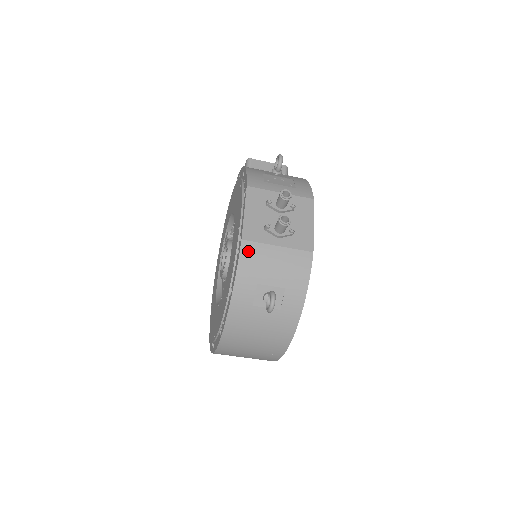
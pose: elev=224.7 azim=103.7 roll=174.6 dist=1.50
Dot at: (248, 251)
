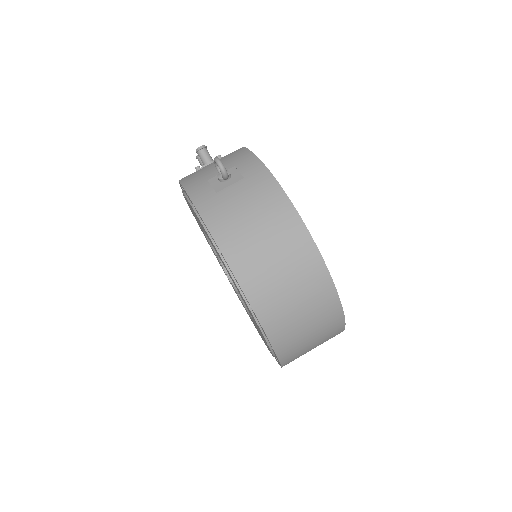
Dot at: (187, 178)
